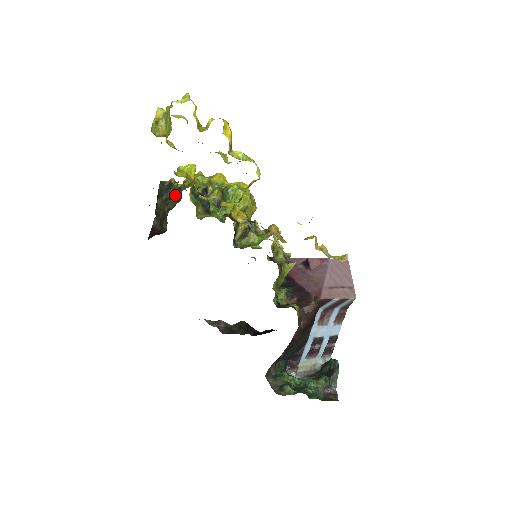
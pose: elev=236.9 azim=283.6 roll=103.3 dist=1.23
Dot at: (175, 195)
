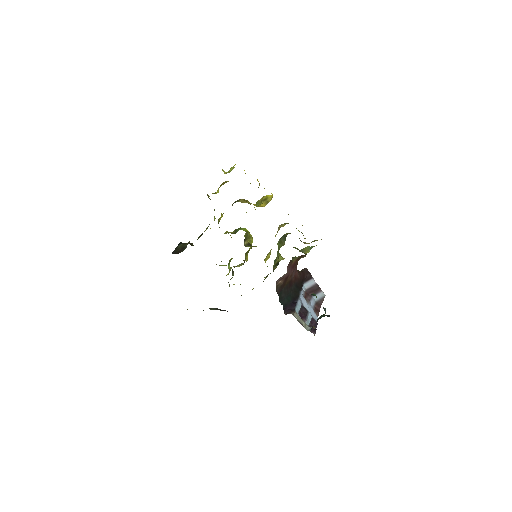
Dot at: (192, 245)
